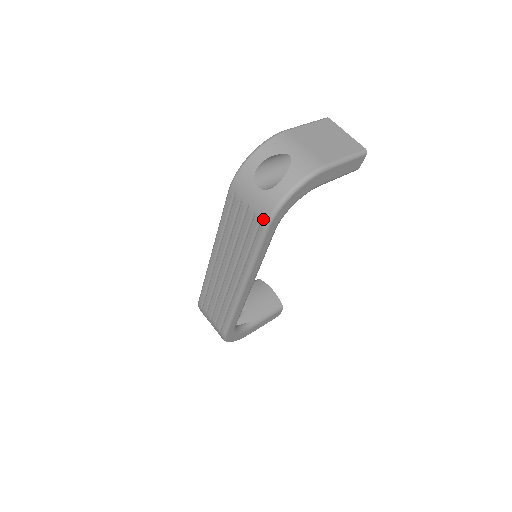
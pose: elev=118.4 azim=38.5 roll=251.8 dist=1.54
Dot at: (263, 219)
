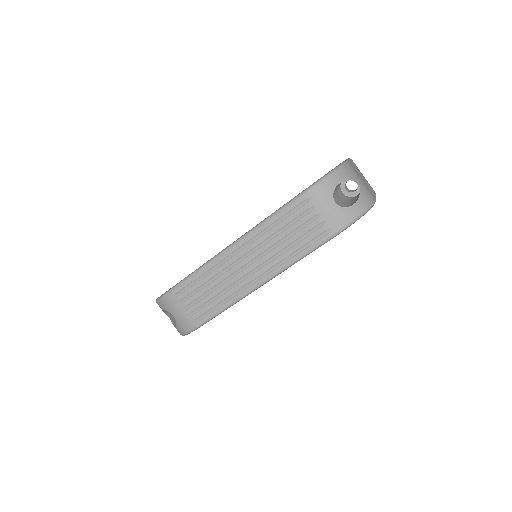
Dot at: (333, 230)
